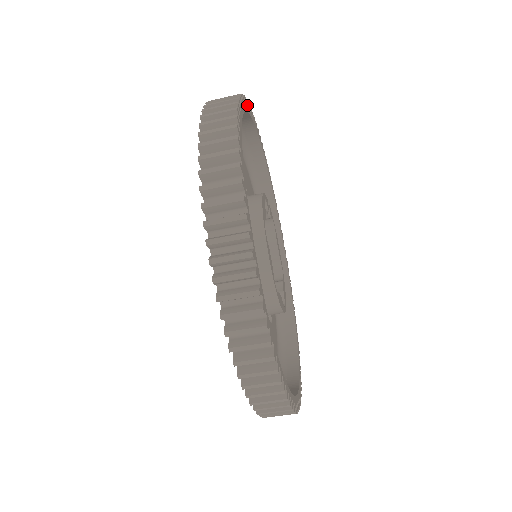
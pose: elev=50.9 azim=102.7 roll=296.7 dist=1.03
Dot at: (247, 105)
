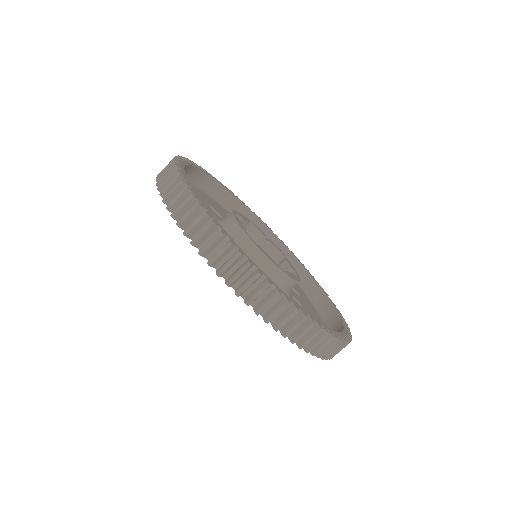
Dot at: (232, 193)
